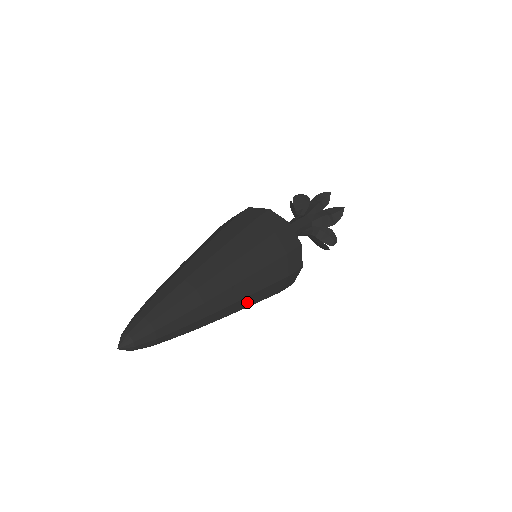
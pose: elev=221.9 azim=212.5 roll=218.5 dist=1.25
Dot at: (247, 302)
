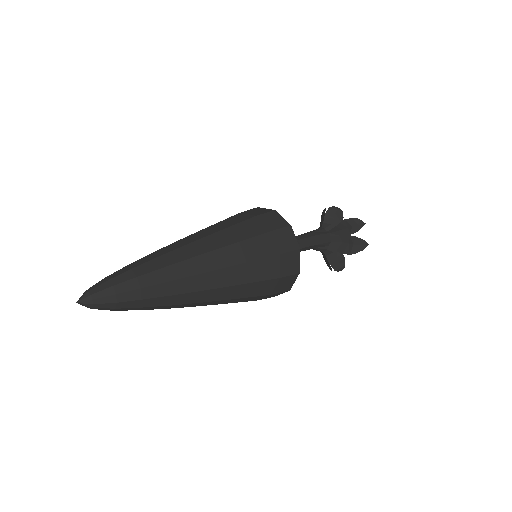
Dot at: (219, 302)
